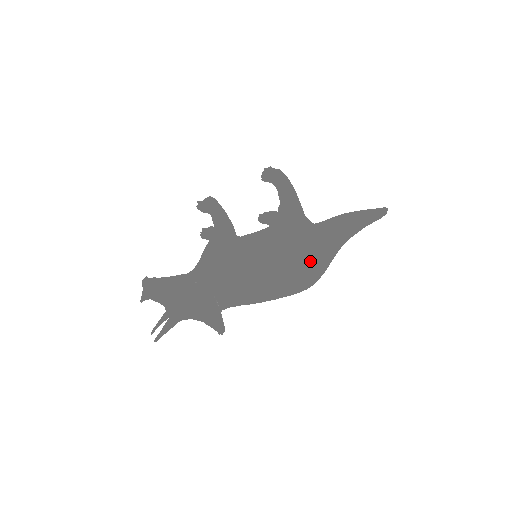
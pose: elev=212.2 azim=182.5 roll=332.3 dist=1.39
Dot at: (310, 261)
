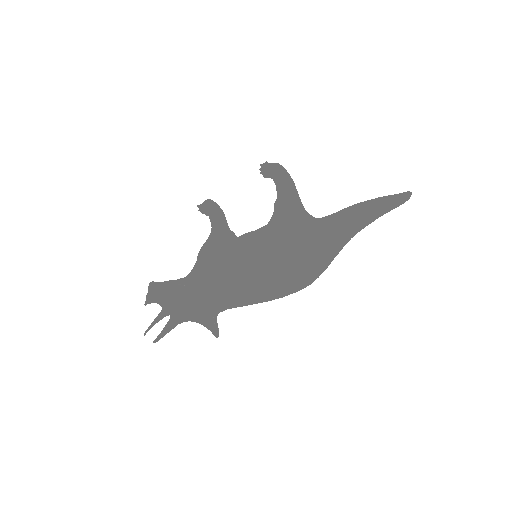
Dot at: (302, 258)
